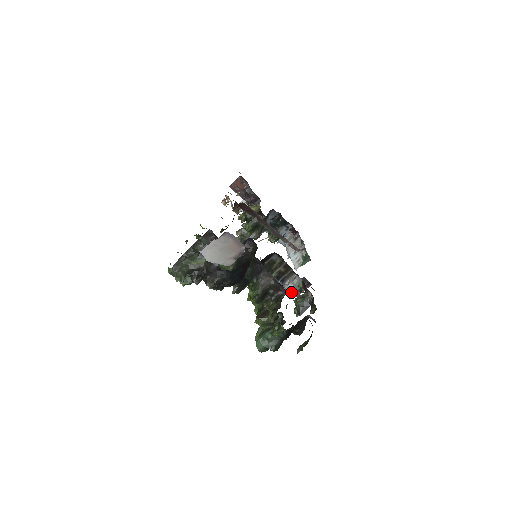
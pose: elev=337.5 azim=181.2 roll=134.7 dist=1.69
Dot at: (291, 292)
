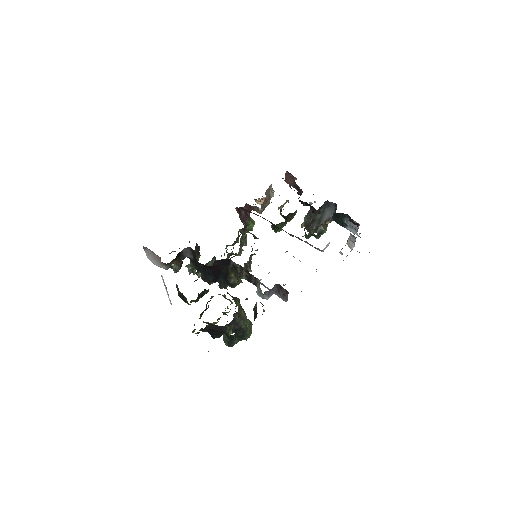
Dot at: (260, 296)
